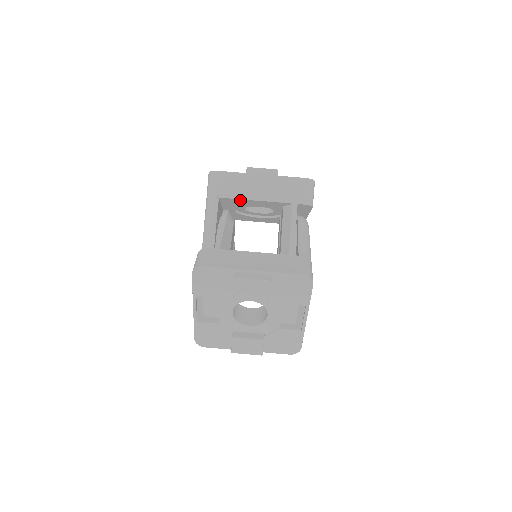
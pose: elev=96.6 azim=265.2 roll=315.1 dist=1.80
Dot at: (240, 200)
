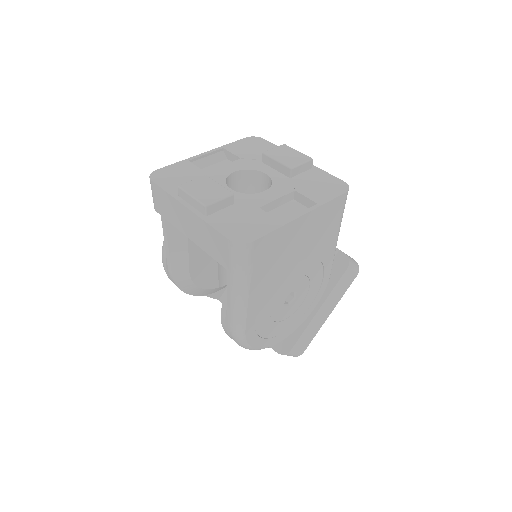
Dot at: occluded
